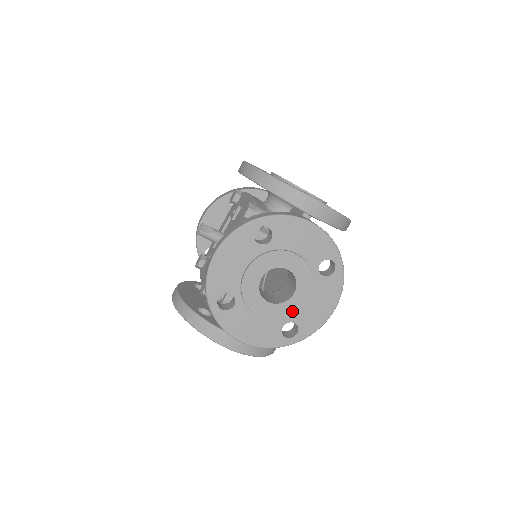
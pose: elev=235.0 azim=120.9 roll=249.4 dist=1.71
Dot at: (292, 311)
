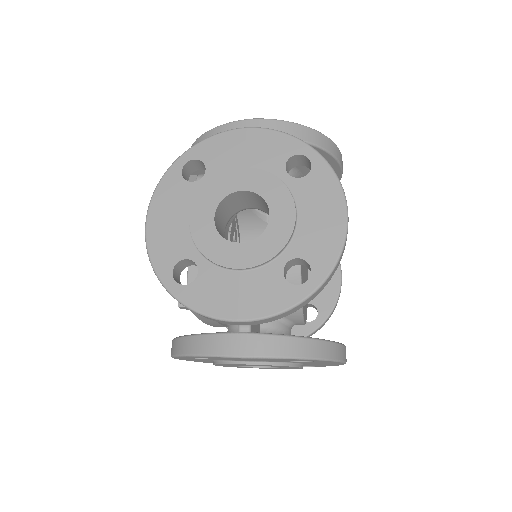
Dot at: (293, 368)
